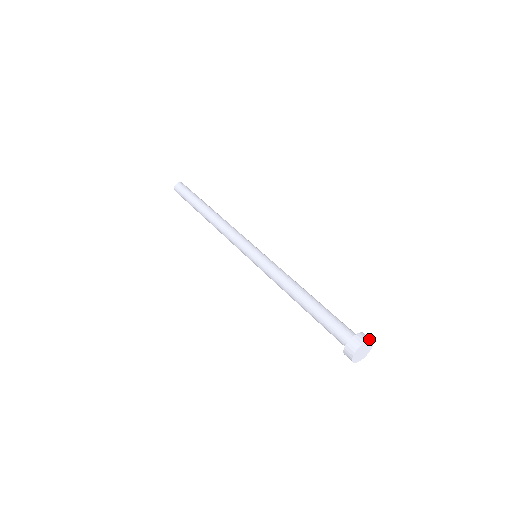
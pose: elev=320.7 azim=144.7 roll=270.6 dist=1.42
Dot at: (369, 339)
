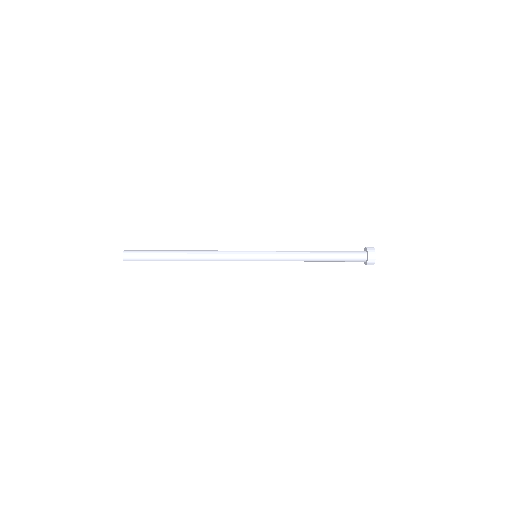
Dot at: occluded
